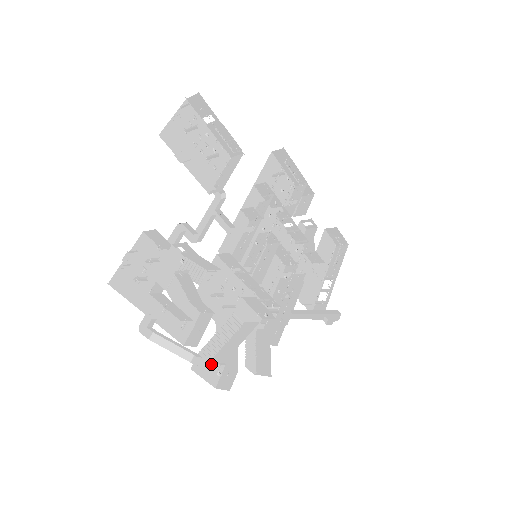
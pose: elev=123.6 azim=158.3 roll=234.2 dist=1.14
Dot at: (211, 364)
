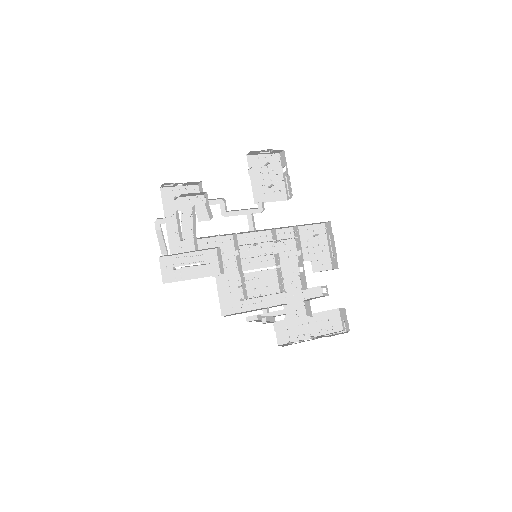
Dot at: (172, 270)
